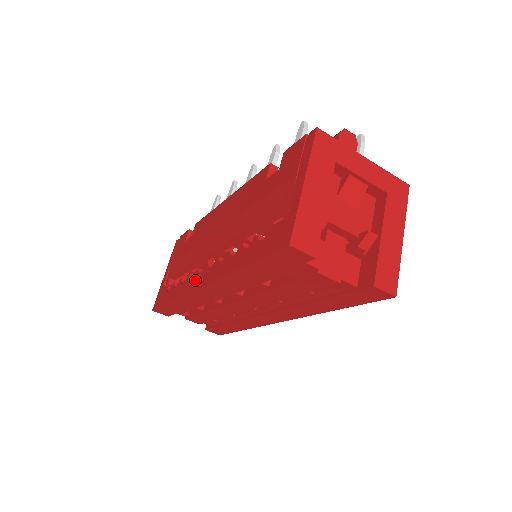
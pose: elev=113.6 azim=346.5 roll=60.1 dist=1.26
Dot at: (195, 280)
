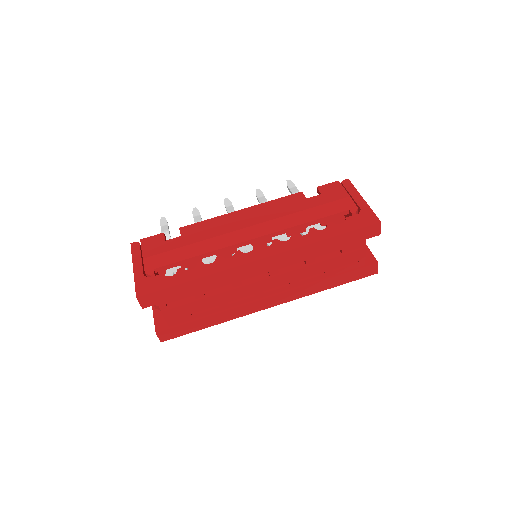
Dot at: (244, 256)
